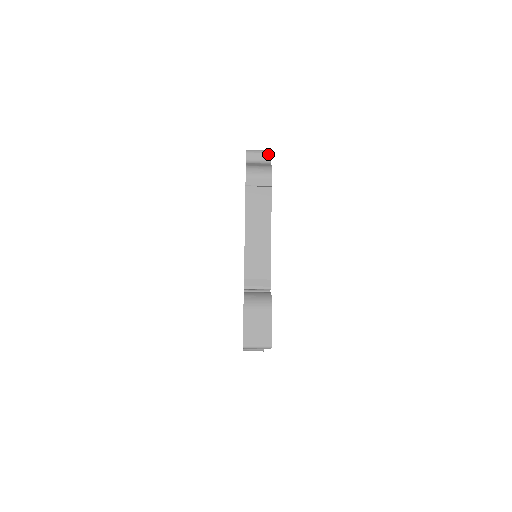
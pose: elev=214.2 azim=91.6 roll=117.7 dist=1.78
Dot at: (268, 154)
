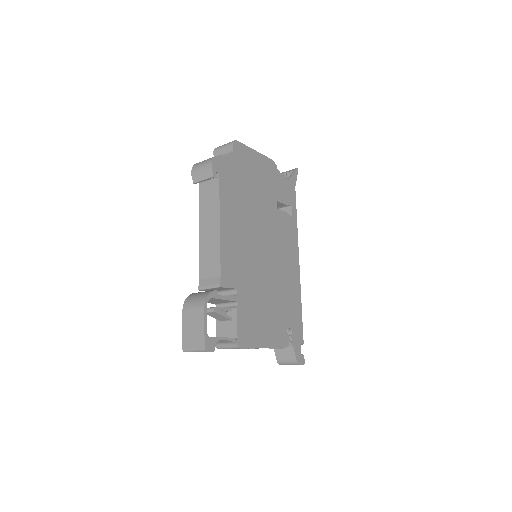
Dot at: (231, 145)
